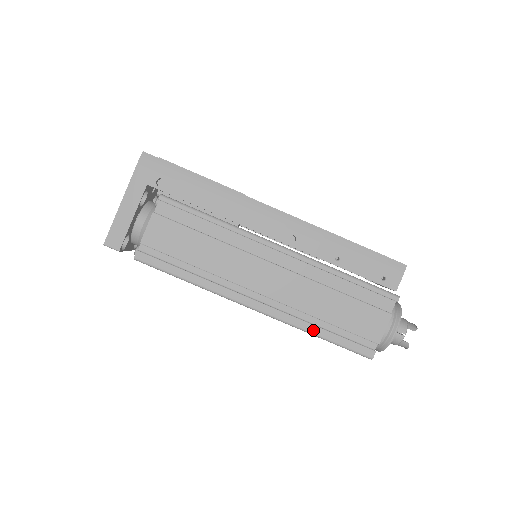
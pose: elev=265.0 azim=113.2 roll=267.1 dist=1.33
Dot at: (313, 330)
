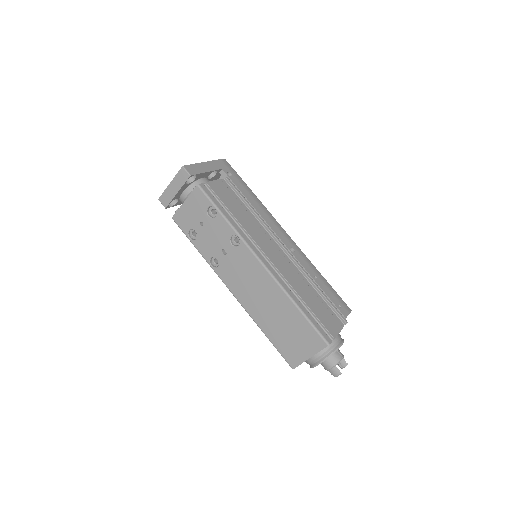
Dot at: (296, 300)
